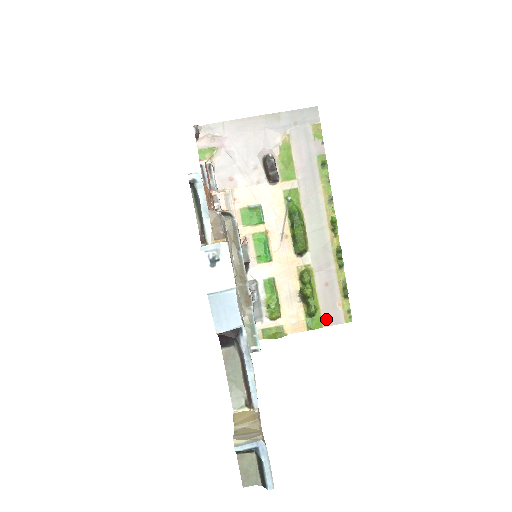
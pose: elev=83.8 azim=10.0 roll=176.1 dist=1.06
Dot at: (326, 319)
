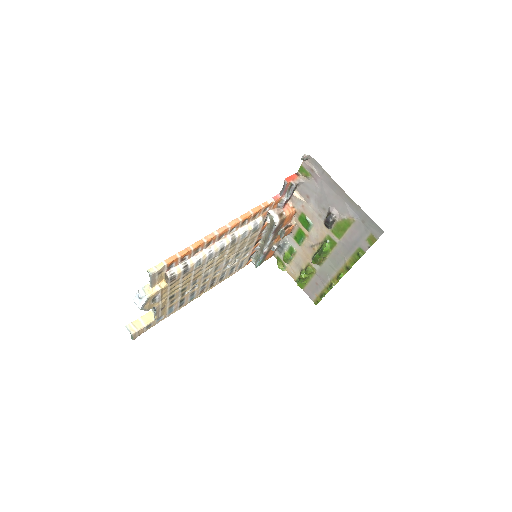
Dot at: (306, 290)
